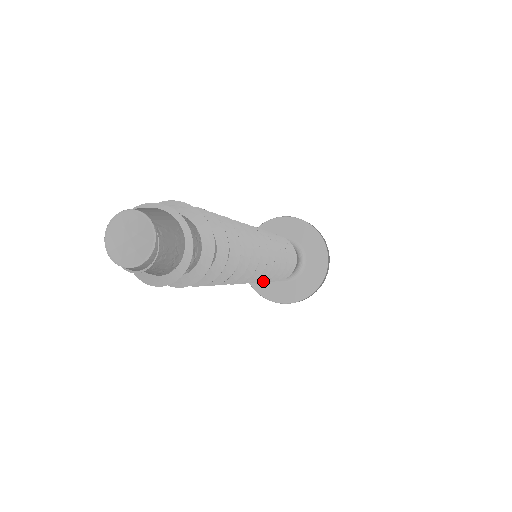
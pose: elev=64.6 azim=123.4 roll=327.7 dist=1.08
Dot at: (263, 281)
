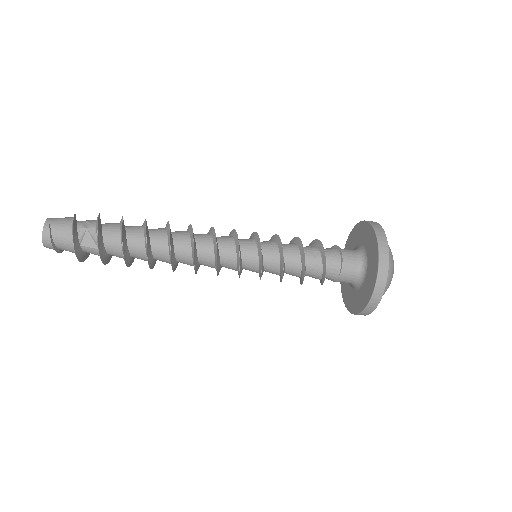
Dot at: (261, 251)
